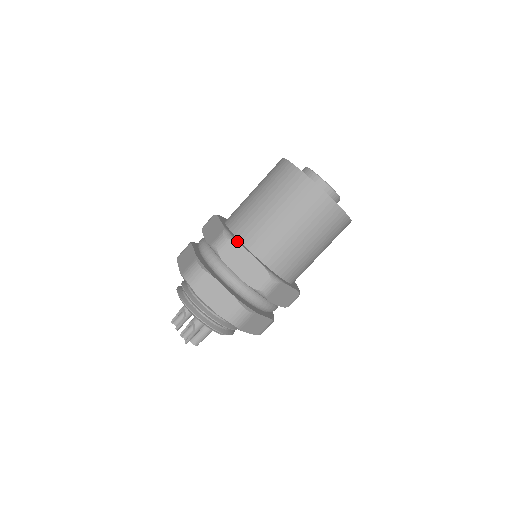
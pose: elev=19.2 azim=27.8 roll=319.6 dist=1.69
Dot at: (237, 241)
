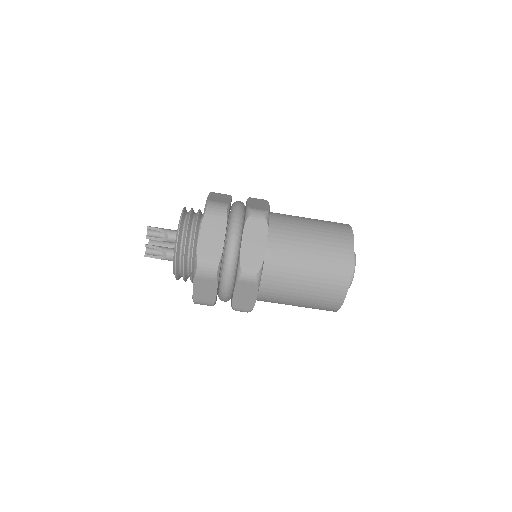
Dot at: (259, 285)
